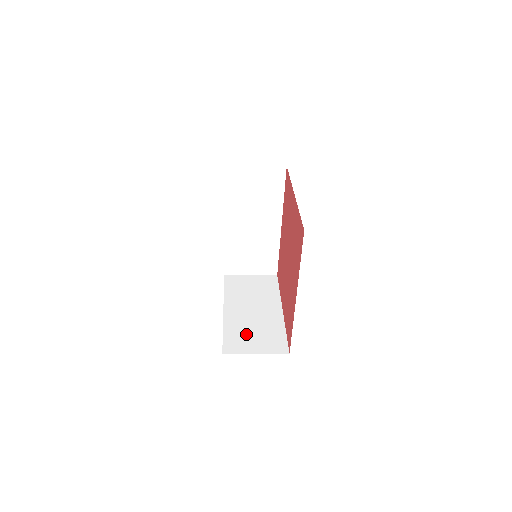
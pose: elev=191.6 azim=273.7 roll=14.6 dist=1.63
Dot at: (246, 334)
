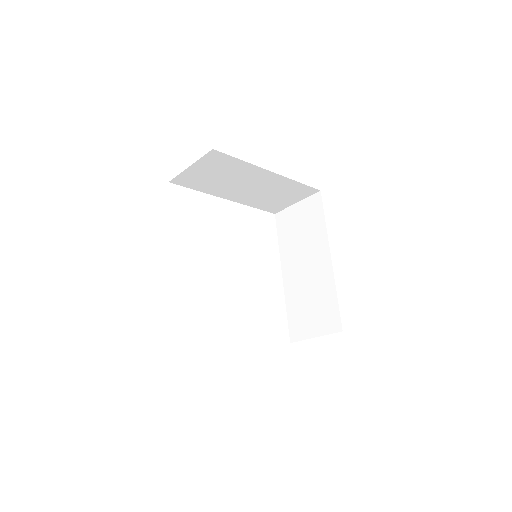
Dot at: occluded
